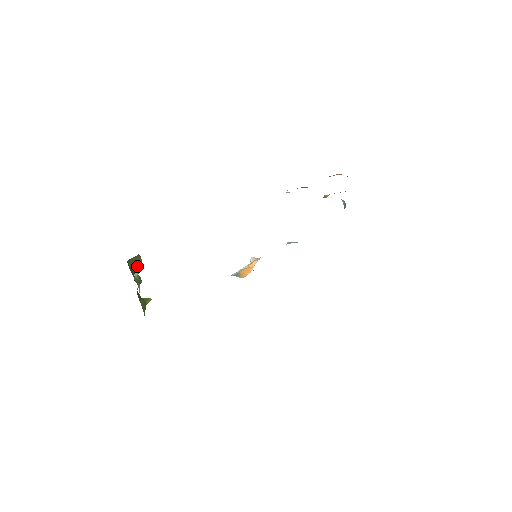
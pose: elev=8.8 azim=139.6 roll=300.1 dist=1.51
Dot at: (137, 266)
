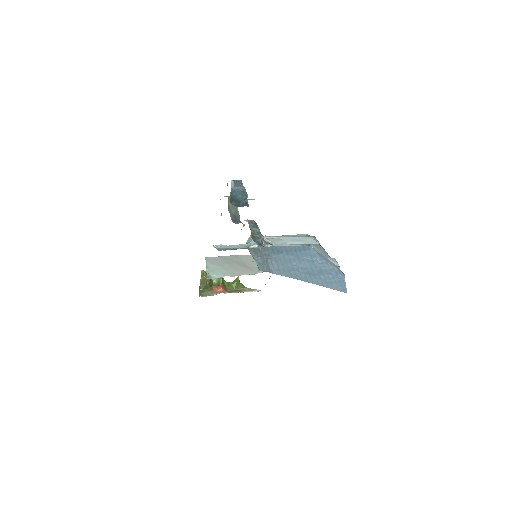
Dot at: (208, 283)
